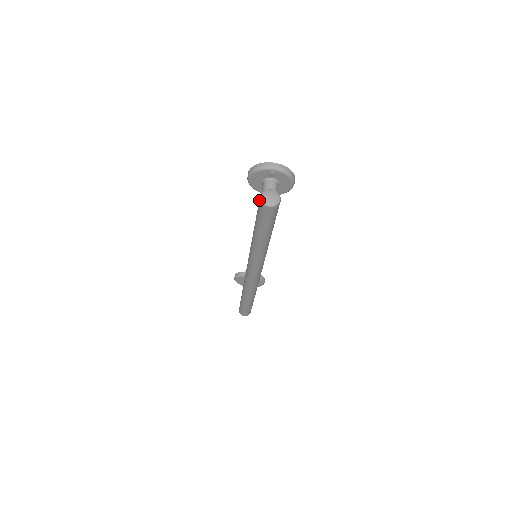
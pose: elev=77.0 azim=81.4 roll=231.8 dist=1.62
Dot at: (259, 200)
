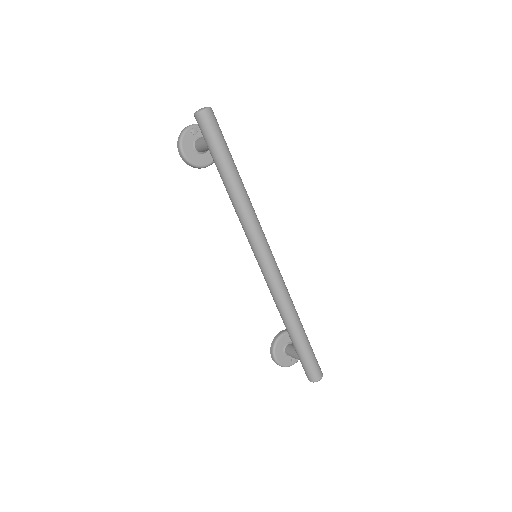
Dot at: (197, 119)
